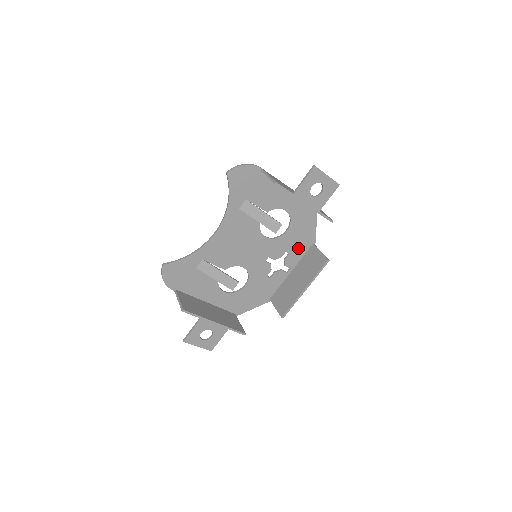
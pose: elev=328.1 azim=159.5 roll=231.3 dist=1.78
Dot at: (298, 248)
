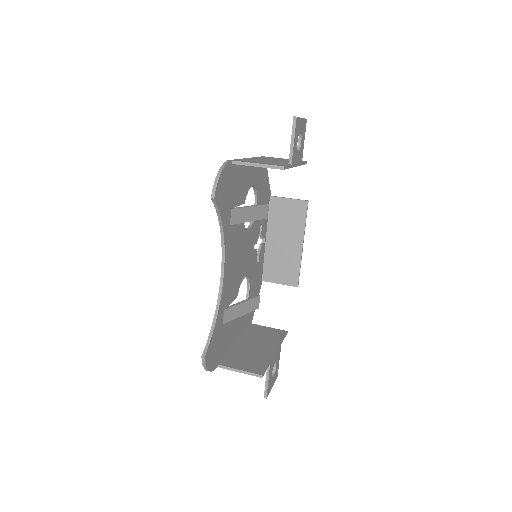
Dot at: occluded
